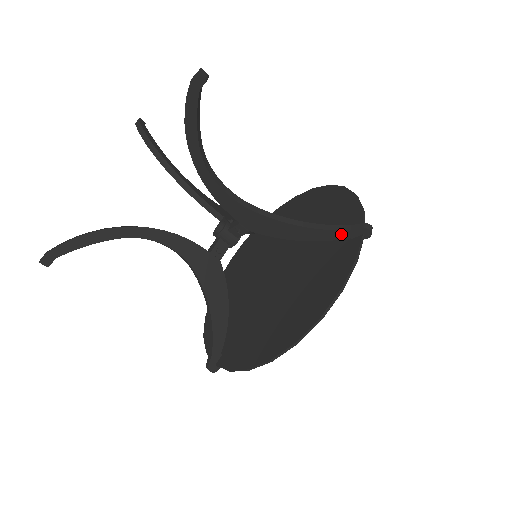
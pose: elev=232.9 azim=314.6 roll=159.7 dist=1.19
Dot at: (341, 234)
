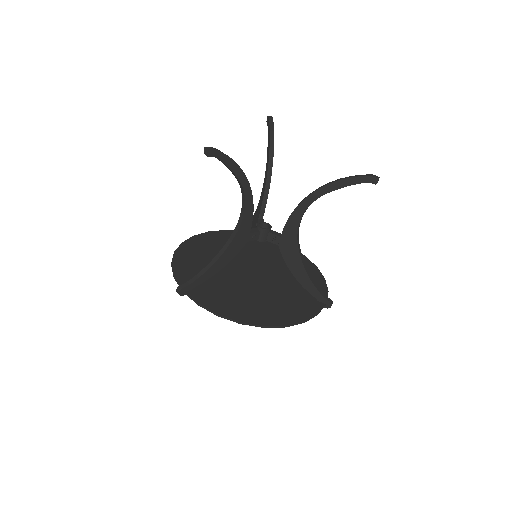
Dot at: (317, 294)
